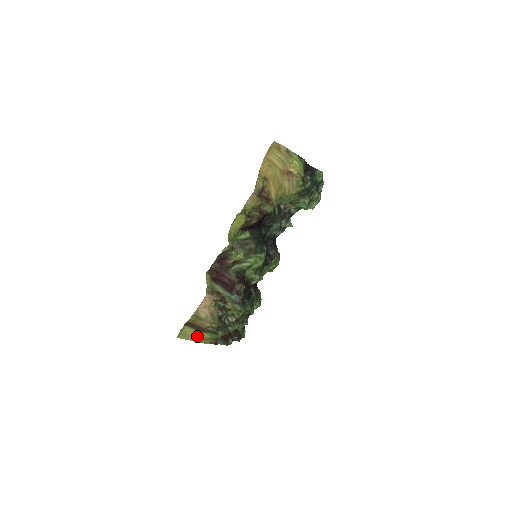
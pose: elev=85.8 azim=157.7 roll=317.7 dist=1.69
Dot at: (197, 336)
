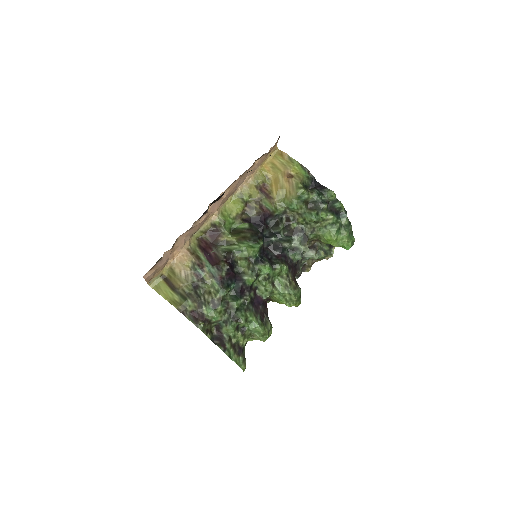
Dot at: (168, 294)
